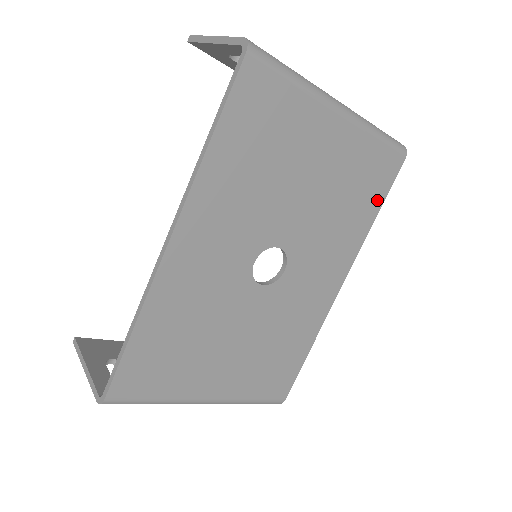
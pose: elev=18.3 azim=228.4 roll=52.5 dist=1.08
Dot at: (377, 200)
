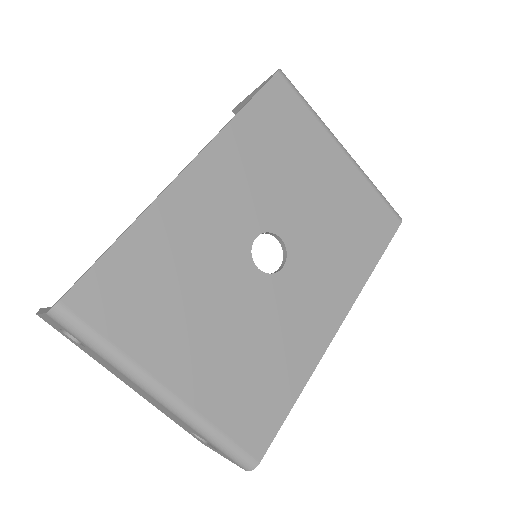
Dot at: (376, 249)
